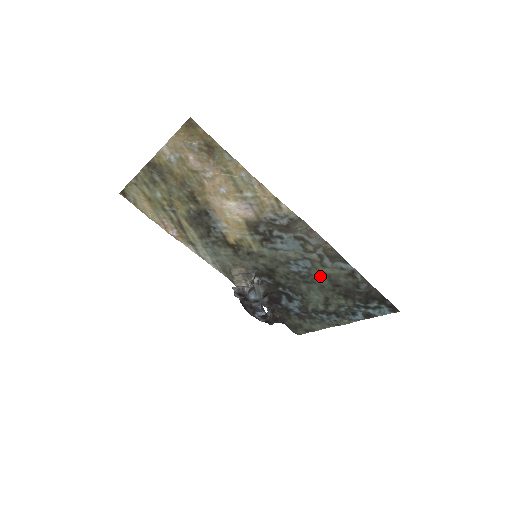
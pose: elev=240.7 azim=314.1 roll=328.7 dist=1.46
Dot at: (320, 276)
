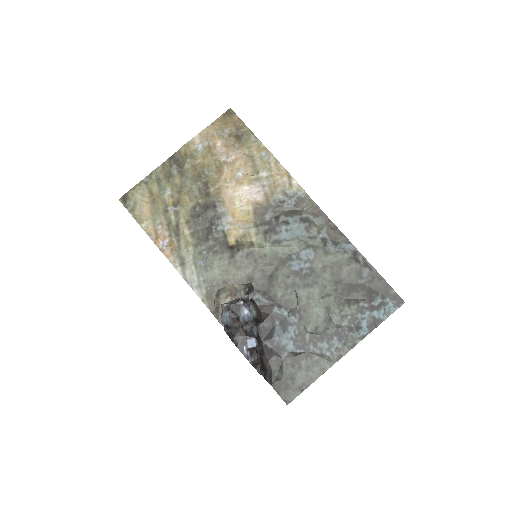
Dot at: (322, 270)
